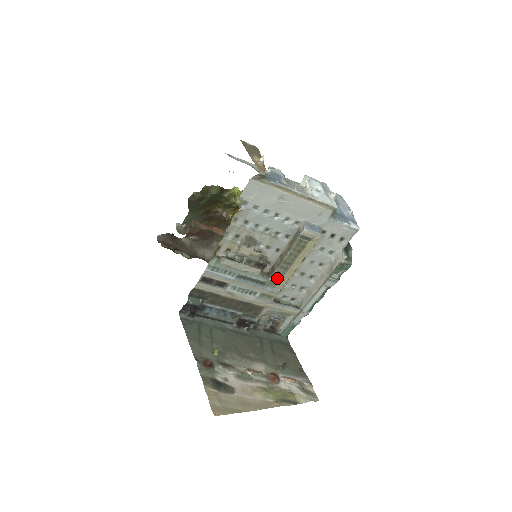
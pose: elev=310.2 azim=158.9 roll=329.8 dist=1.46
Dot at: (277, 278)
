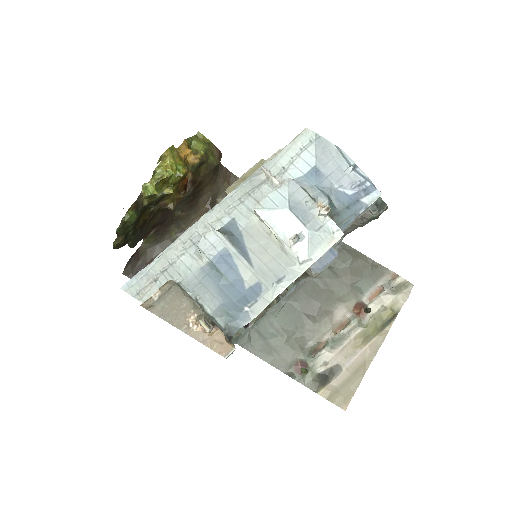
Dot at: occluded
